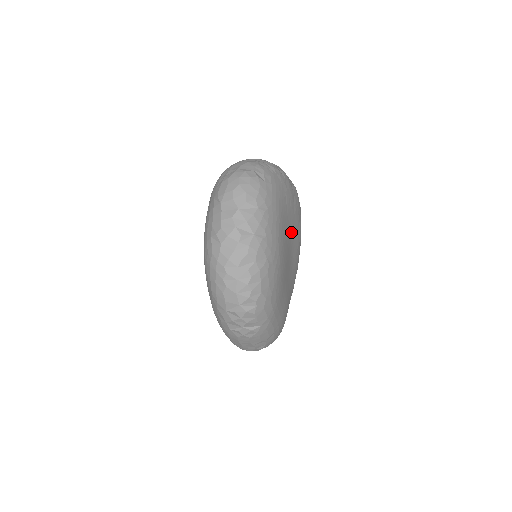
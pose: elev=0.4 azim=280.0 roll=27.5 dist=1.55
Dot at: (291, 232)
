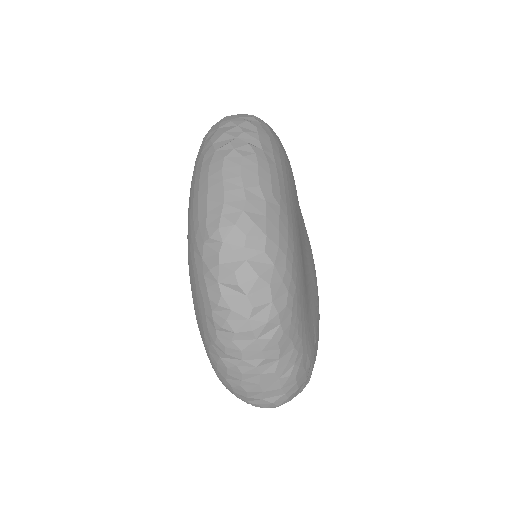
Dot at: (304, 230)
